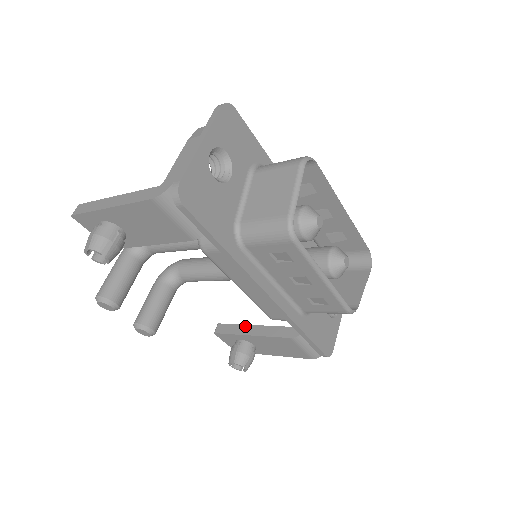
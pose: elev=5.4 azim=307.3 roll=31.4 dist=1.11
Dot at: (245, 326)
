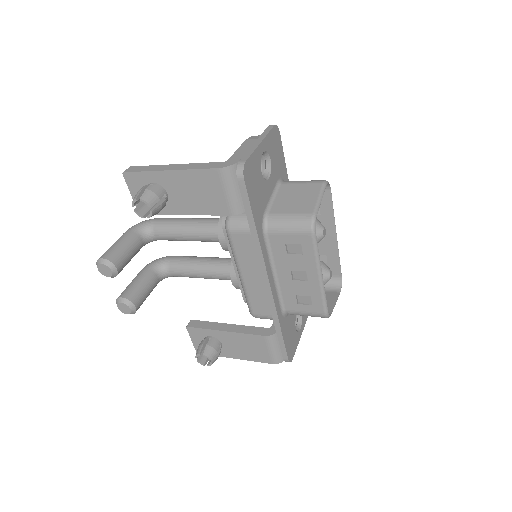
Dot at: (220, 324)
